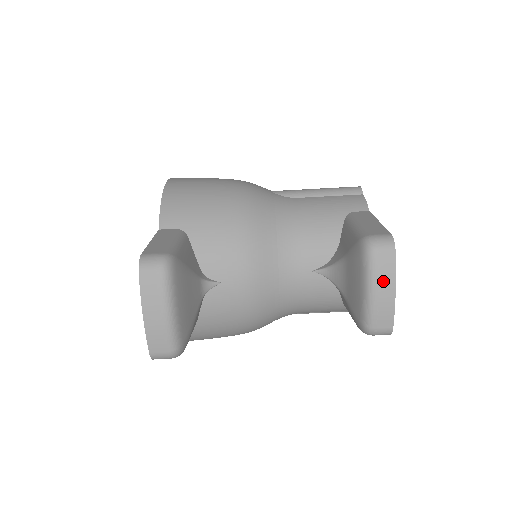
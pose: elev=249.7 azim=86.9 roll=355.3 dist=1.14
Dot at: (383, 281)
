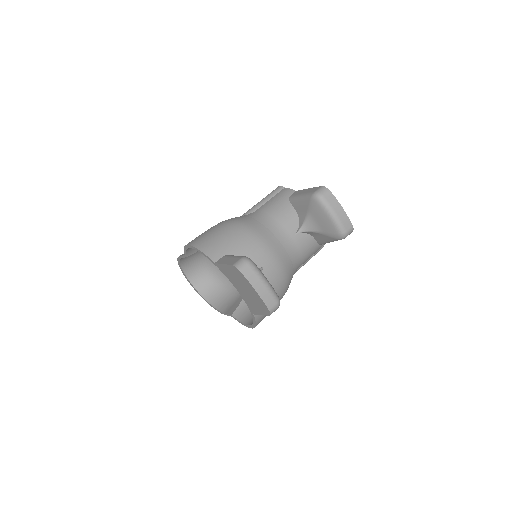
Dot at: (335, 207)
